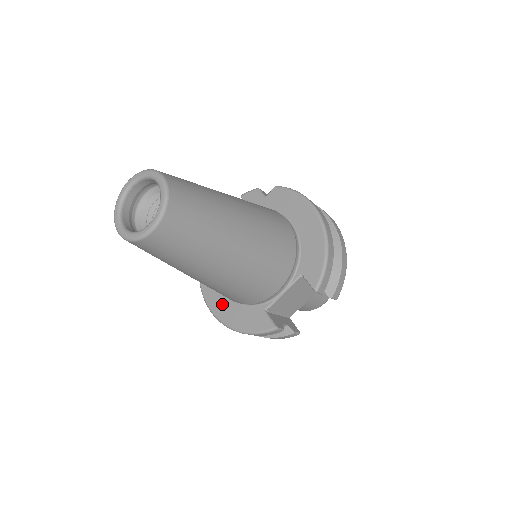
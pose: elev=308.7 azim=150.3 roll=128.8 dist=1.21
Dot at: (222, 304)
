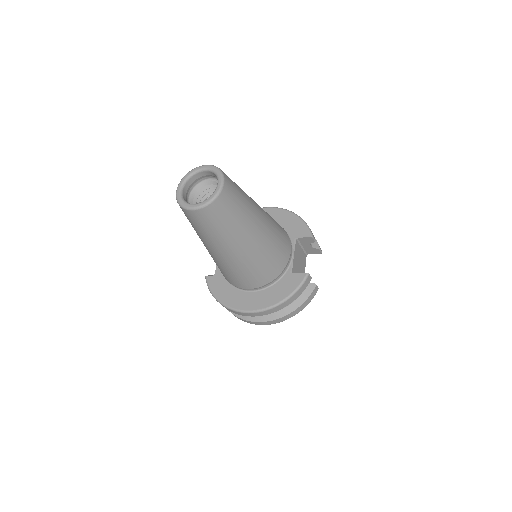
Dot at: (257, 299)
